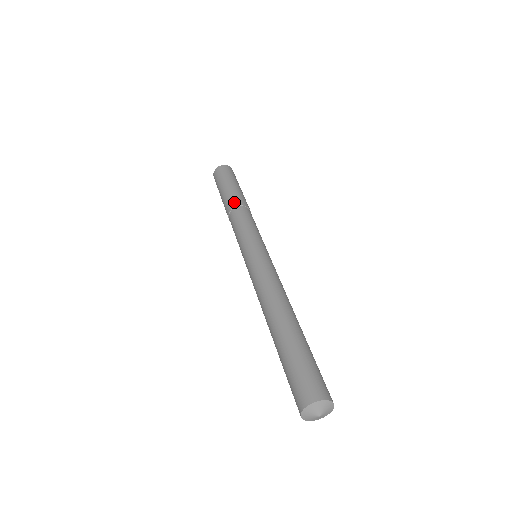
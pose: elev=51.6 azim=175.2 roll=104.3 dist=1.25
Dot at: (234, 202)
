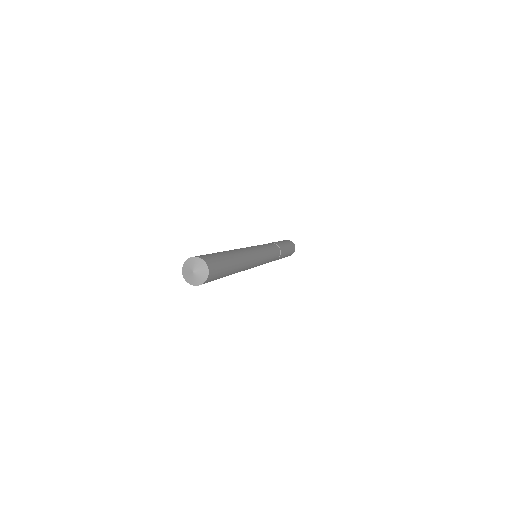
Dot at: (272, 242)
